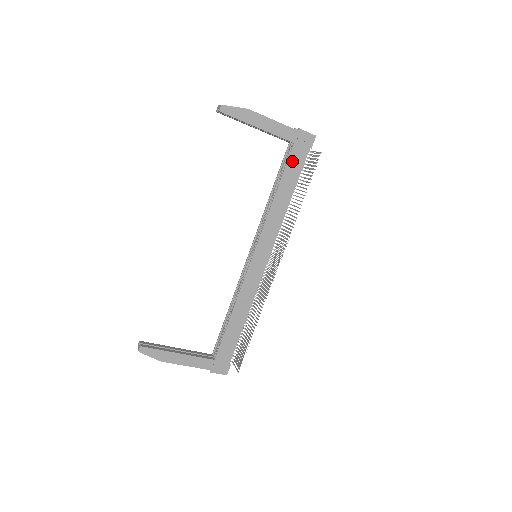
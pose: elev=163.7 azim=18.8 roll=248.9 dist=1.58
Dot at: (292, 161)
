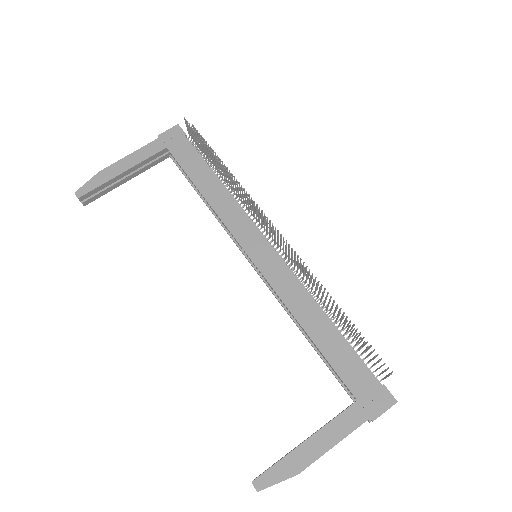
Dot at: (182, 159)
